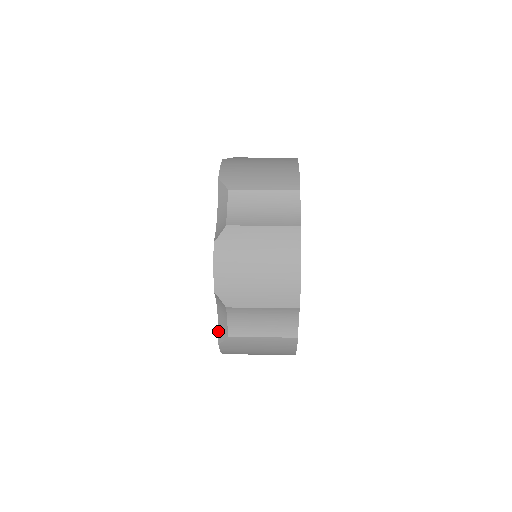
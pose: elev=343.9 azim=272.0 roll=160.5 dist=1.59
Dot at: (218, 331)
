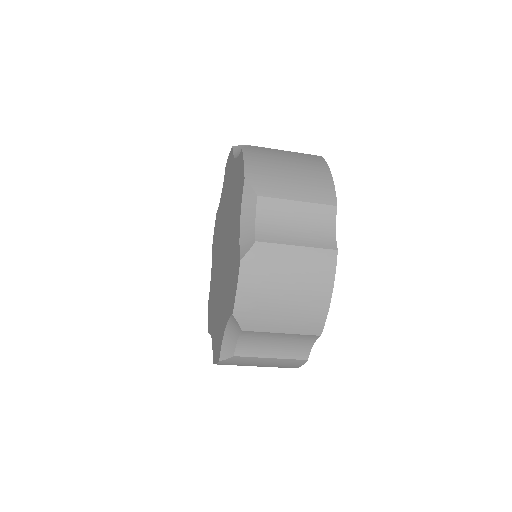
Dot at: (239, 247)
